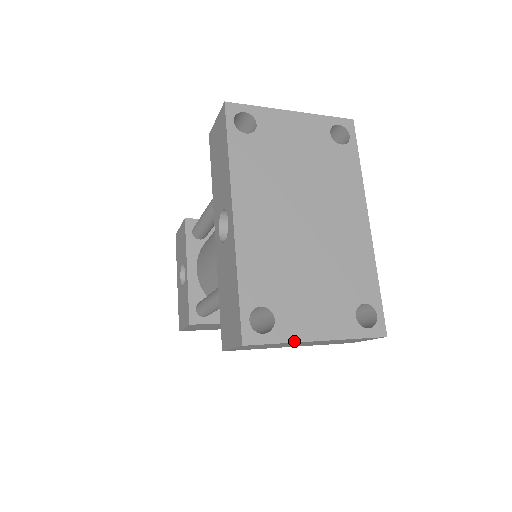
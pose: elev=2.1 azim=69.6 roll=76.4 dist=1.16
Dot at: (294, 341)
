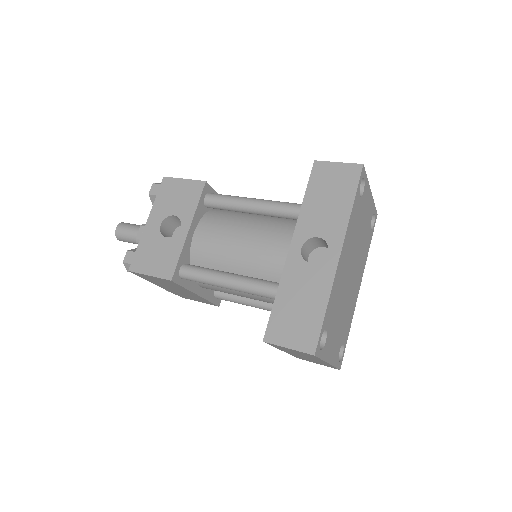
Dot at: (325, 360)
